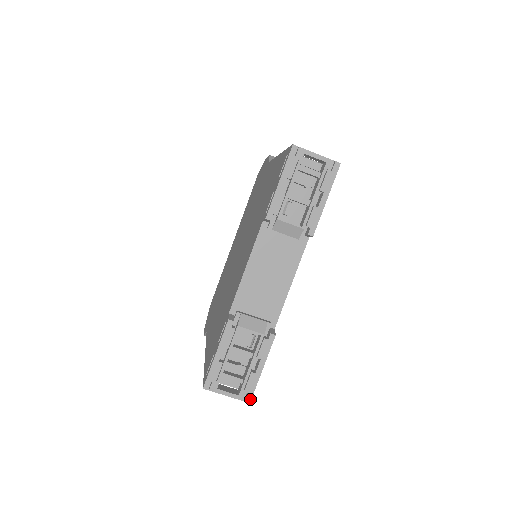
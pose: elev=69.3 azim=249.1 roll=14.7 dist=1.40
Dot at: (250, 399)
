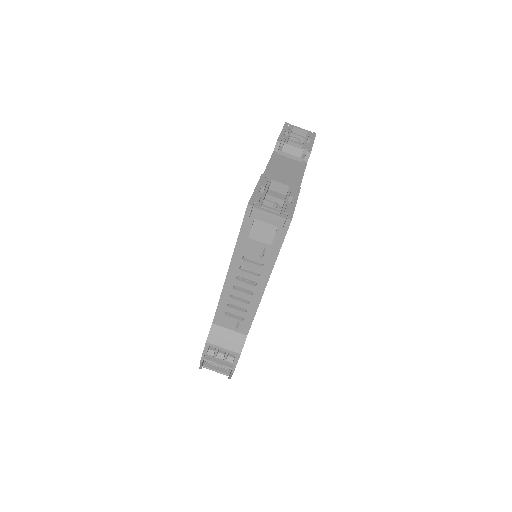
Dot at: (291, 217)
